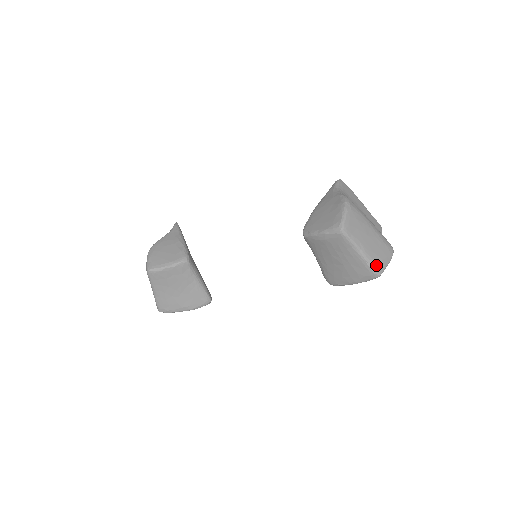
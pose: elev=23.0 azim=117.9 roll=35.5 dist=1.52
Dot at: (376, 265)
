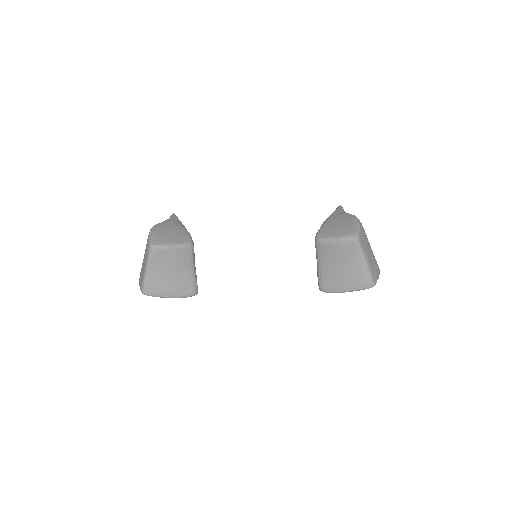
Dot at: (373, 276)
